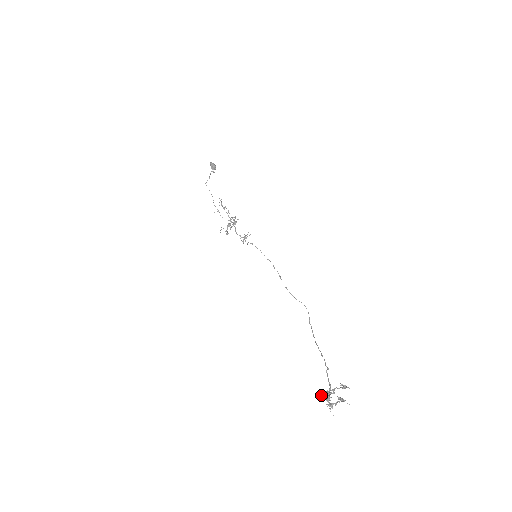
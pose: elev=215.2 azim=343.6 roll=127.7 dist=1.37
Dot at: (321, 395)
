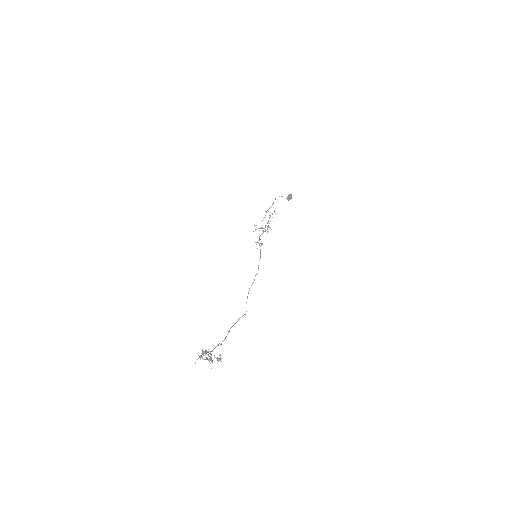
Dot at: (202, 349)
